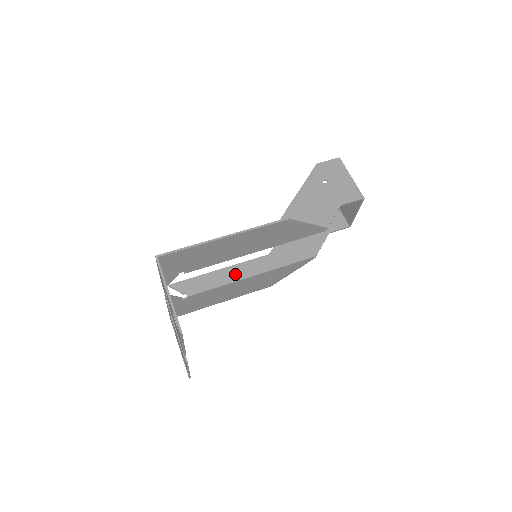
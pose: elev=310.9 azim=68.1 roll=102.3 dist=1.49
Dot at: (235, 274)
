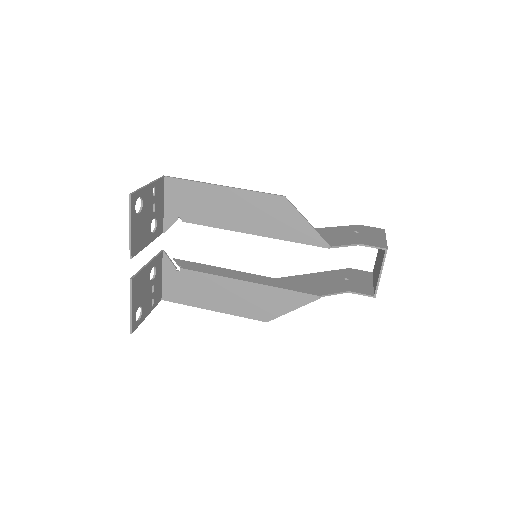
Dot at: (233, 274)
